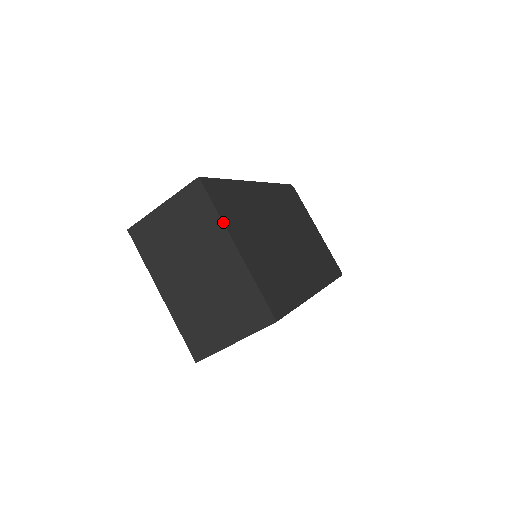
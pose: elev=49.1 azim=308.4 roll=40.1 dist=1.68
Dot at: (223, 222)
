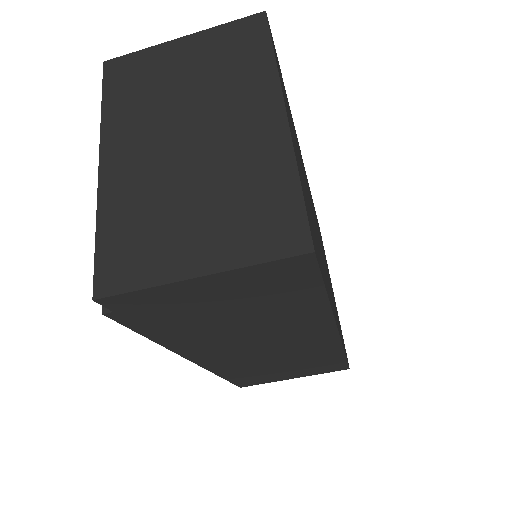
Dot at: (278, 73)
